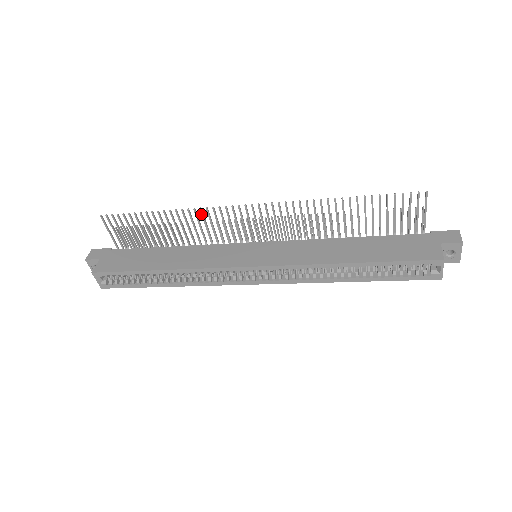
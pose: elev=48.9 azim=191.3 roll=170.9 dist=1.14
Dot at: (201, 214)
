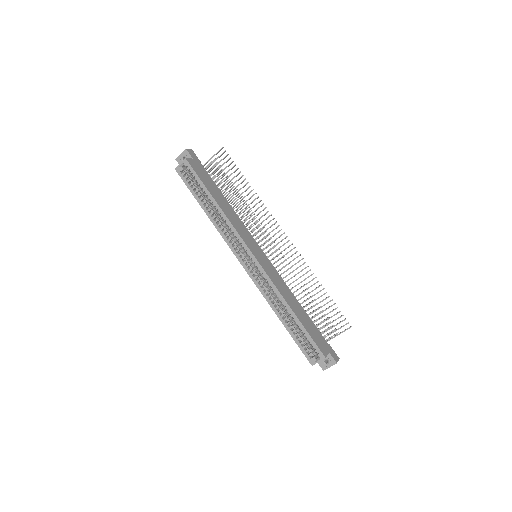
Dot at: occluded
